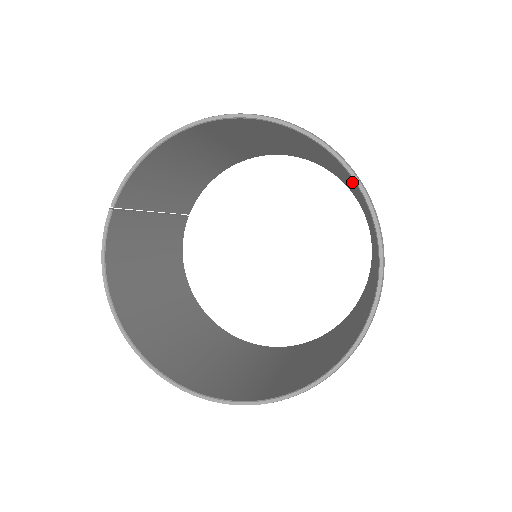
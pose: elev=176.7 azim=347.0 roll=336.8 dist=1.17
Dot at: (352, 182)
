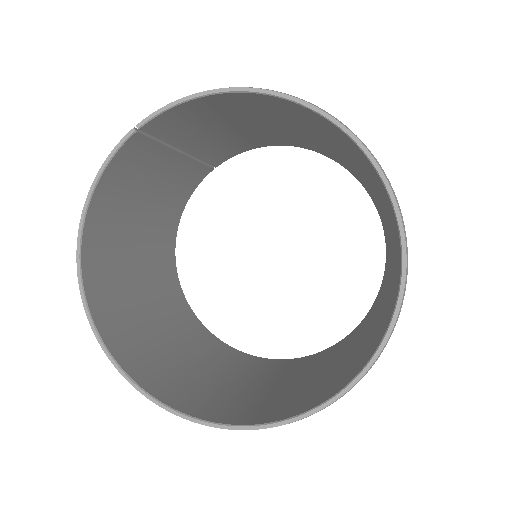
Dot at: (397, 251)
